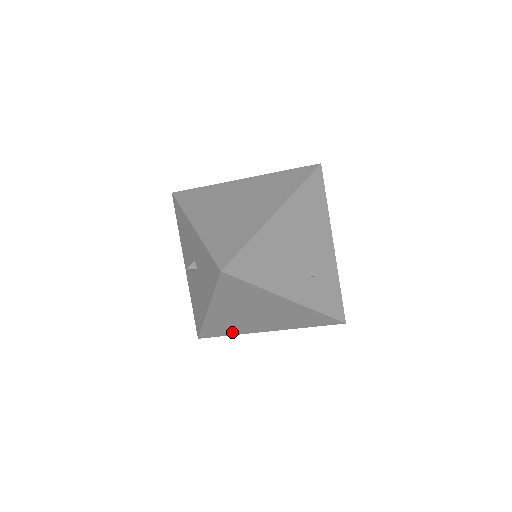
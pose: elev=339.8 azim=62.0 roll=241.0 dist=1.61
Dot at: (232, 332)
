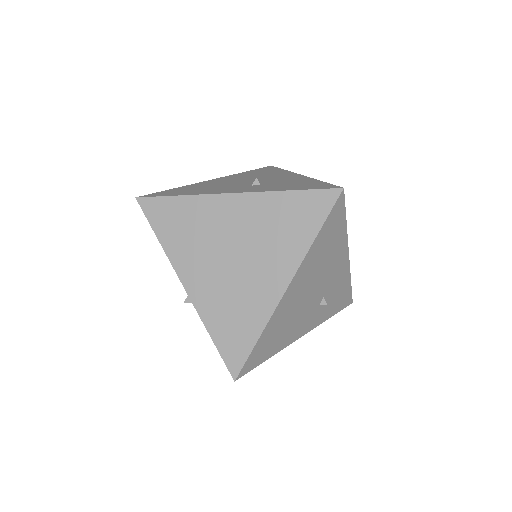
Dot at: occluded
